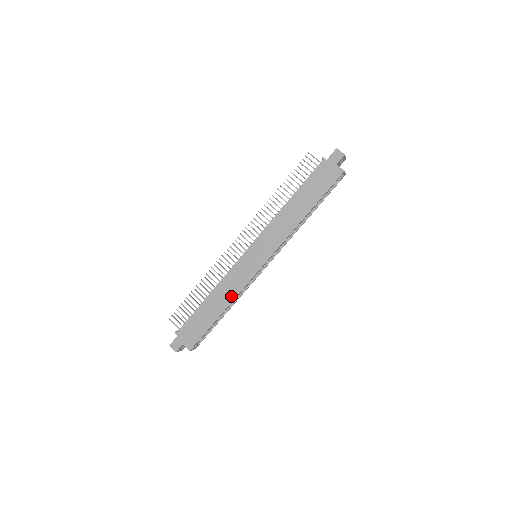
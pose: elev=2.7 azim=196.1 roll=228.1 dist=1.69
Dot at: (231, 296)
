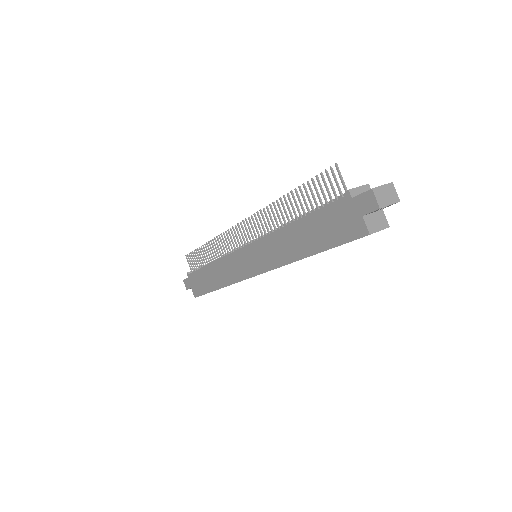
Dot at: (225, 281)
